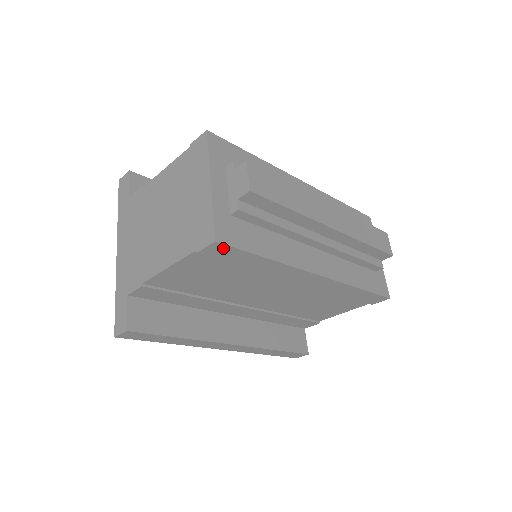
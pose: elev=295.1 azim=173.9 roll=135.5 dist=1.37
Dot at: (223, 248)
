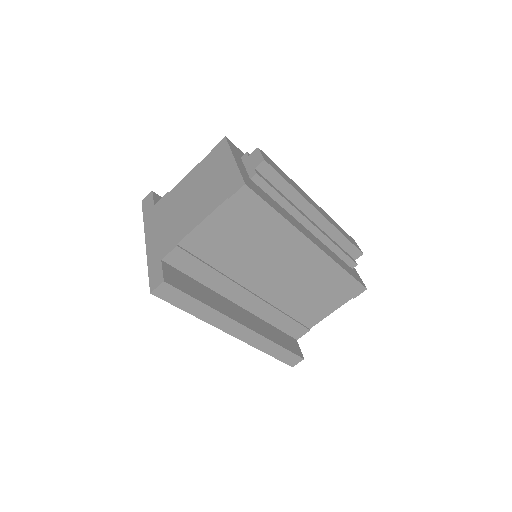
Dot at: (249, 194)
